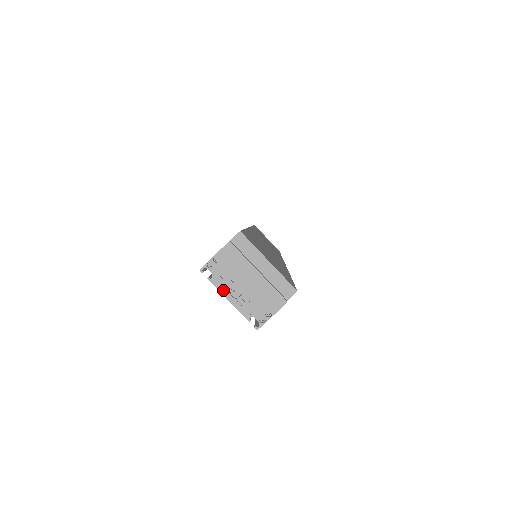
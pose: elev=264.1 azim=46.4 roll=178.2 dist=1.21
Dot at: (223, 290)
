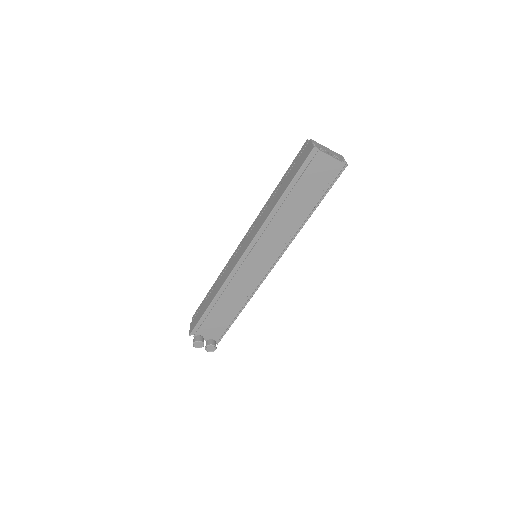
Dot at: (326, 153)
